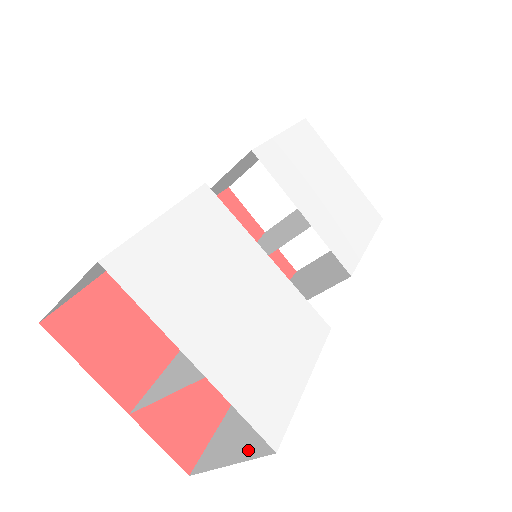
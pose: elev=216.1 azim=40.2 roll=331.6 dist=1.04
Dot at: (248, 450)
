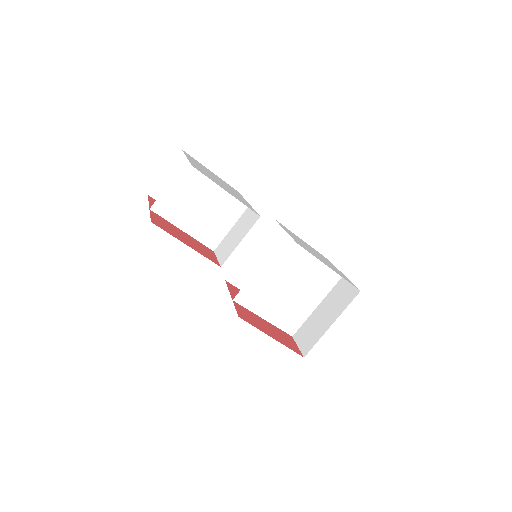
Dot at: occluded
